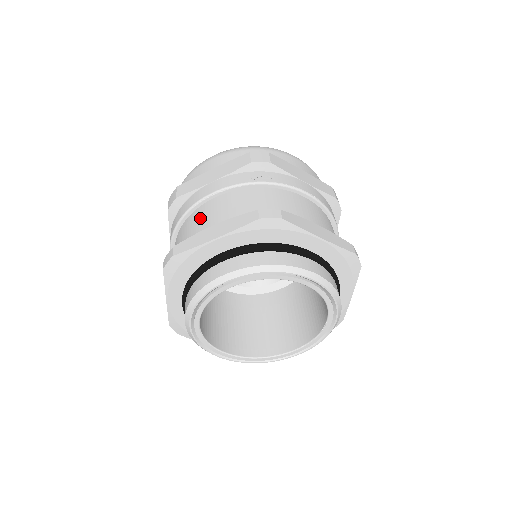
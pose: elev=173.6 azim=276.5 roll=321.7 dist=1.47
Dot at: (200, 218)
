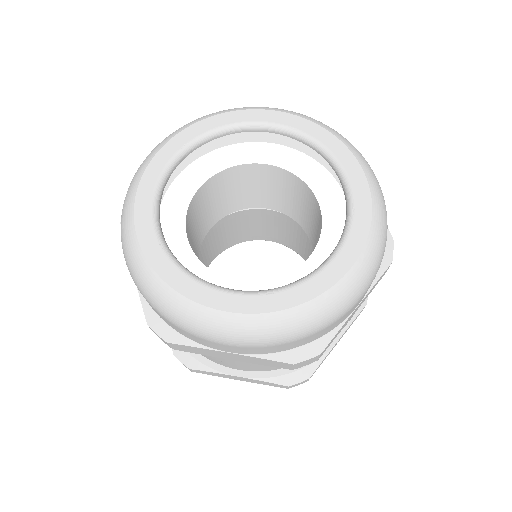
Dot at: occluded
